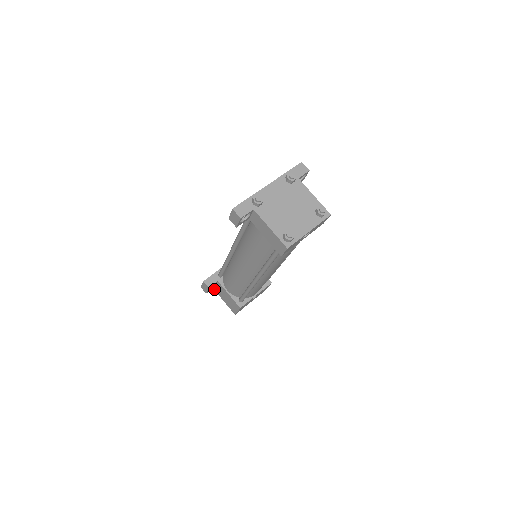
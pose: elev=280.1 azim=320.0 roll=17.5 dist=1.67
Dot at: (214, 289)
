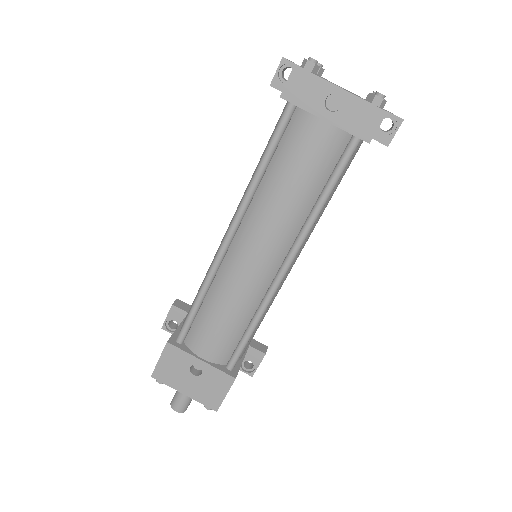
Dot at: occluded
